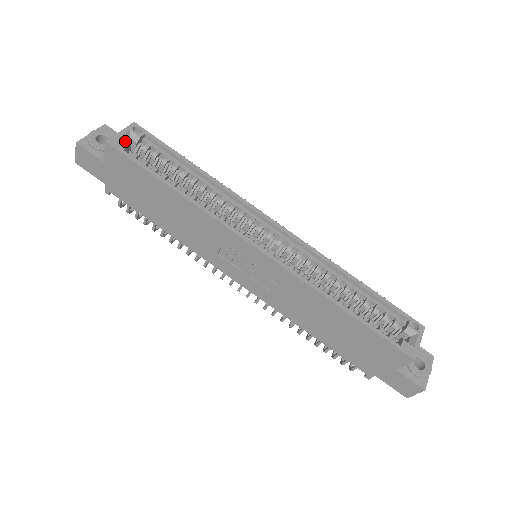
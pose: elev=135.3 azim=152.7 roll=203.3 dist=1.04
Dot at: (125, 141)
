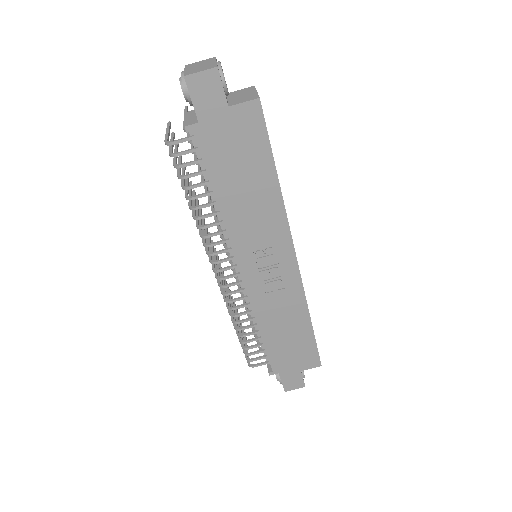
Dot at: occluded
